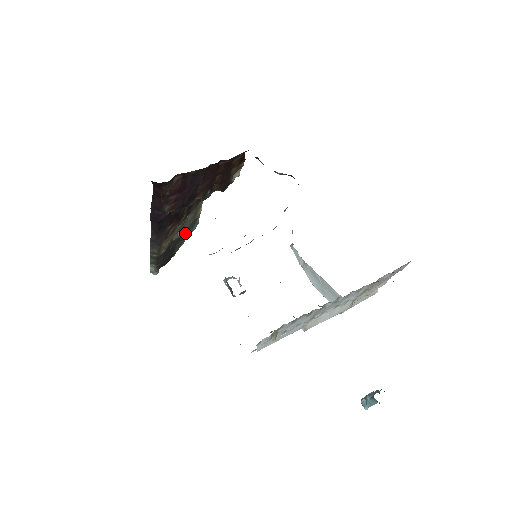
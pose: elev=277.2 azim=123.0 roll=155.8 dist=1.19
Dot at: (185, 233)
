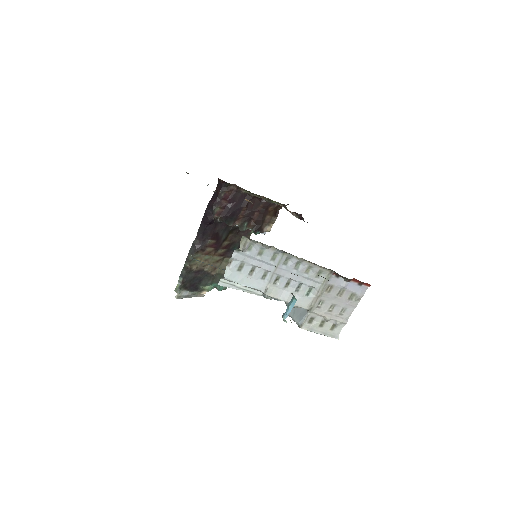
Dot at: (214, 278)
